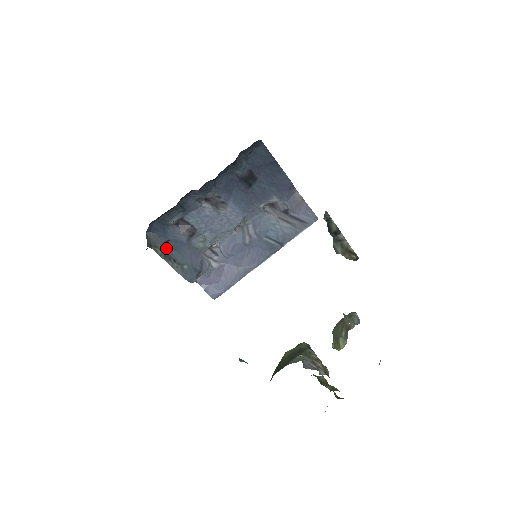
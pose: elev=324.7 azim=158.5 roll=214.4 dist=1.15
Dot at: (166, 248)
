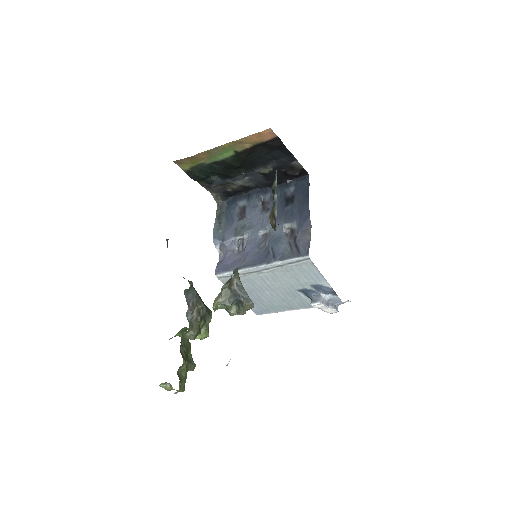
Dot at: (224, 215)
